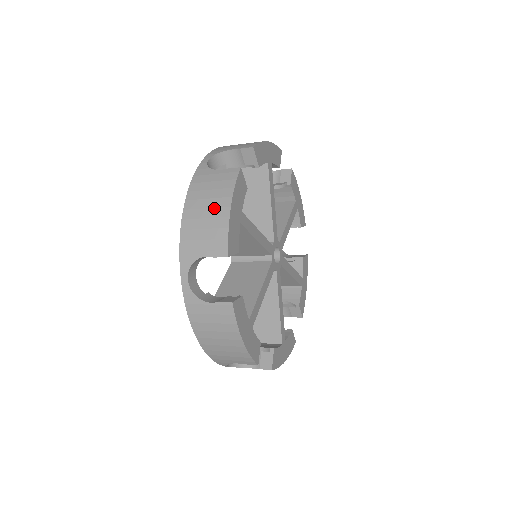
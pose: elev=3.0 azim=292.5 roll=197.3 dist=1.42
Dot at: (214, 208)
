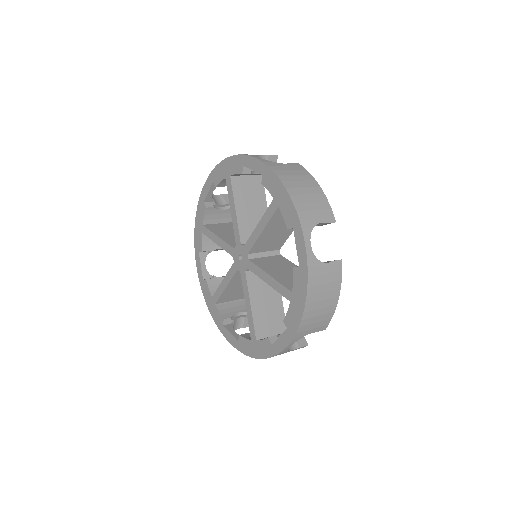
Dot at: (309, 187)
